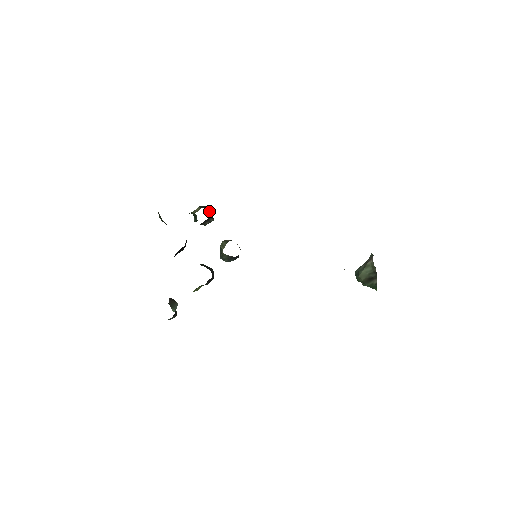
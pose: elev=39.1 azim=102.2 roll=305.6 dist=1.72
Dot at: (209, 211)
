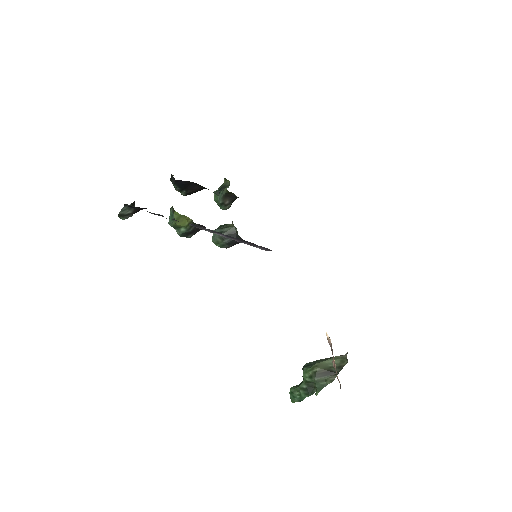
Dot at: occluded
